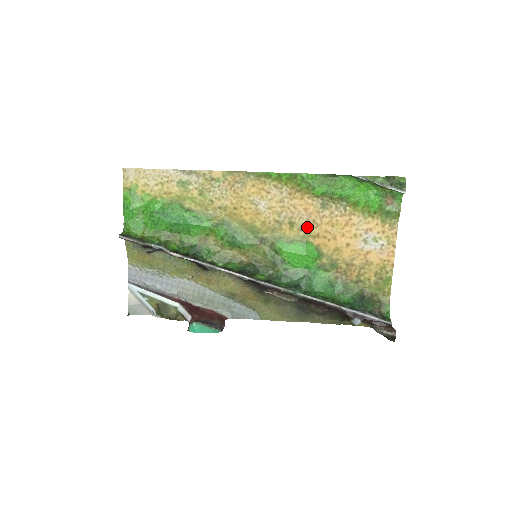
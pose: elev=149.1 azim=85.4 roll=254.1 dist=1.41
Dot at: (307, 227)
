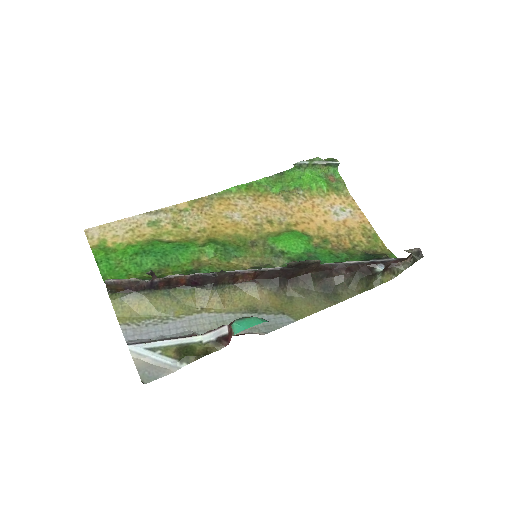
Dot at: (284, 220)
